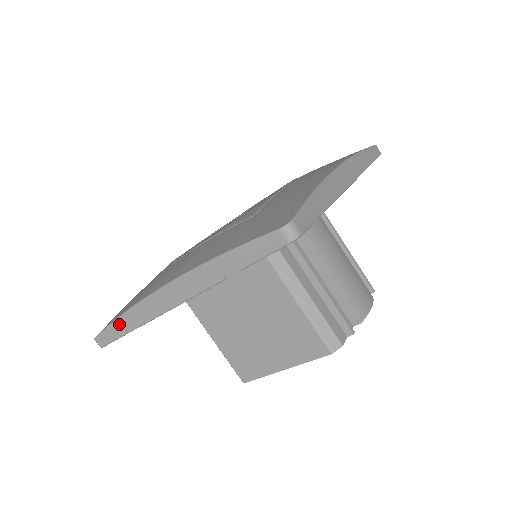
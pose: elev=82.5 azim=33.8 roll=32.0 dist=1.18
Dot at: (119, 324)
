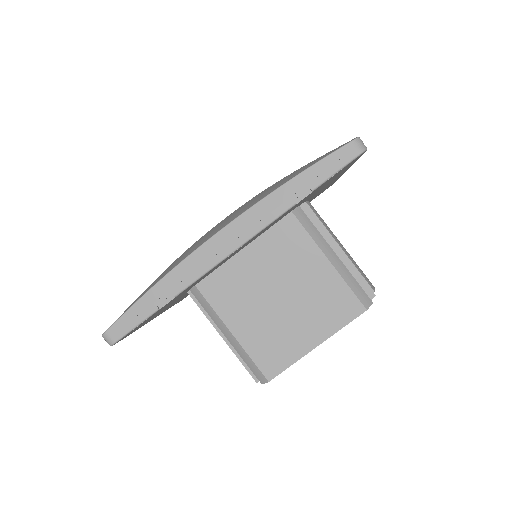
Dot at: (149, 298)
